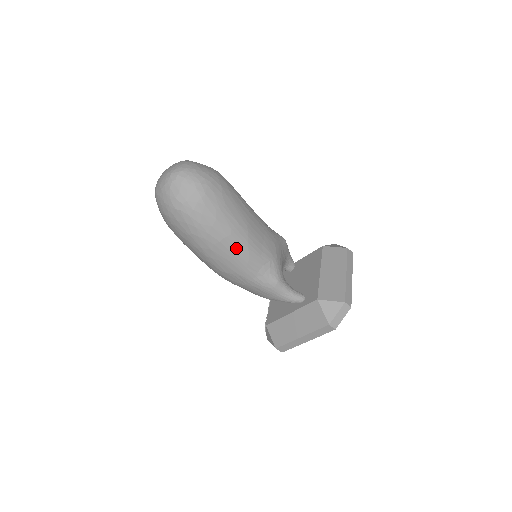
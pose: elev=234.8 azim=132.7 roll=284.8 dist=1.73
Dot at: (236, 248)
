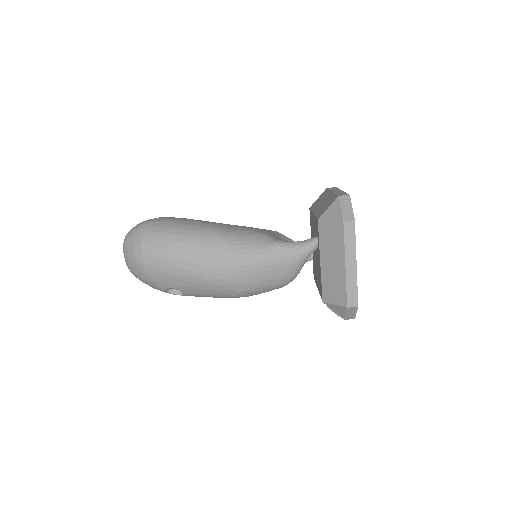
Dot at: (211, 244)
